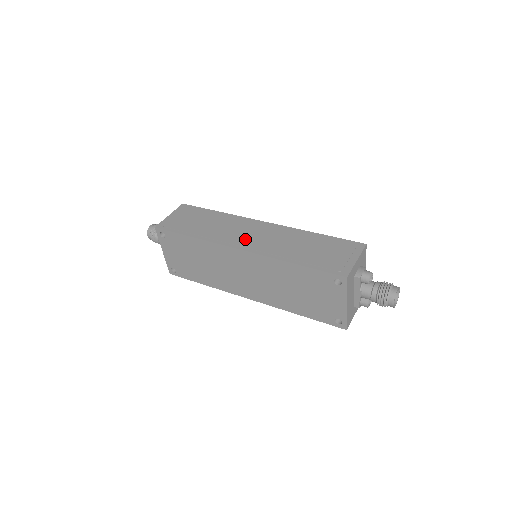
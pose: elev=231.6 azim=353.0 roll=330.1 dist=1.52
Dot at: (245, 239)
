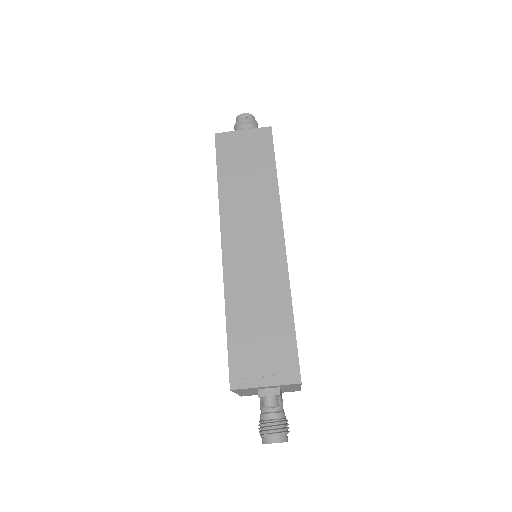
Dot at: (240, 241)
